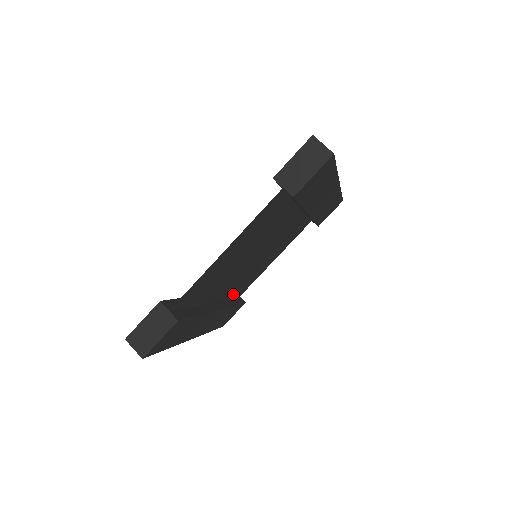
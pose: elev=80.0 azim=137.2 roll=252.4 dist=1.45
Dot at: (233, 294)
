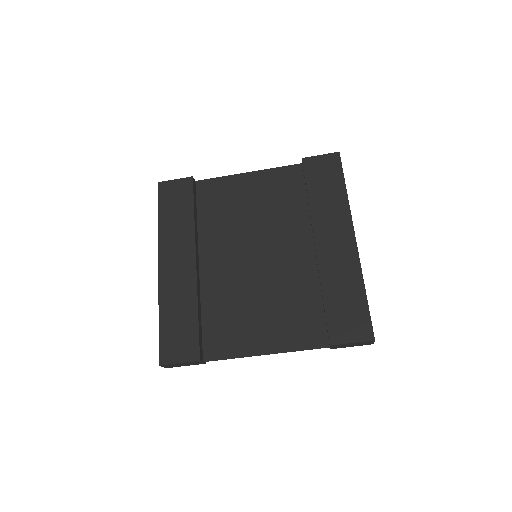
Dot at: (202, 214)
